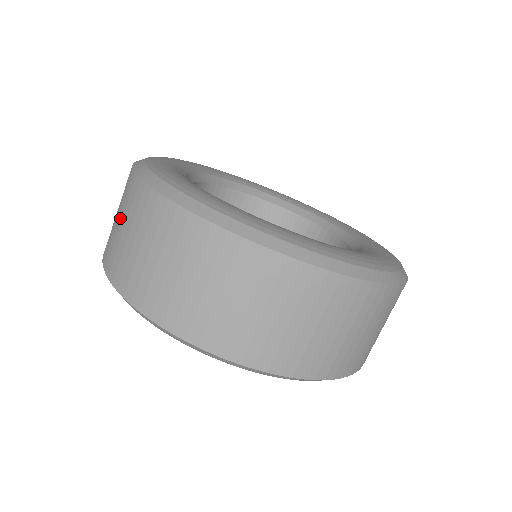
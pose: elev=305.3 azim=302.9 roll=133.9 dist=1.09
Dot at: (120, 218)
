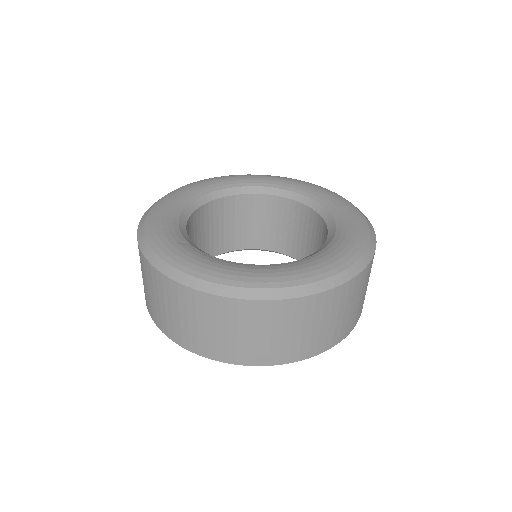
Dot at: (167, 306)
